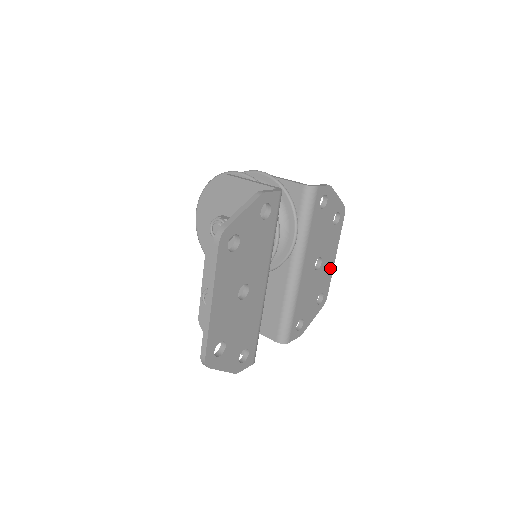
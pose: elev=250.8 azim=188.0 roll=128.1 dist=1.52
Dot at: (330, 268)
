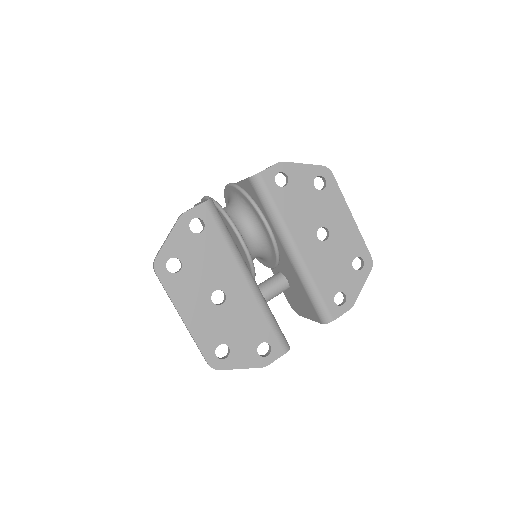
Dot at: (351, 230)
